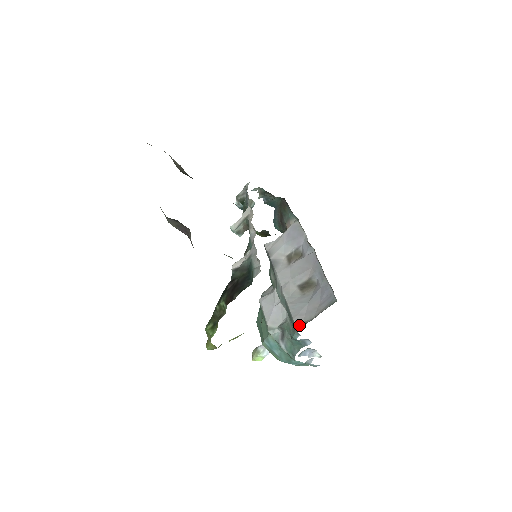
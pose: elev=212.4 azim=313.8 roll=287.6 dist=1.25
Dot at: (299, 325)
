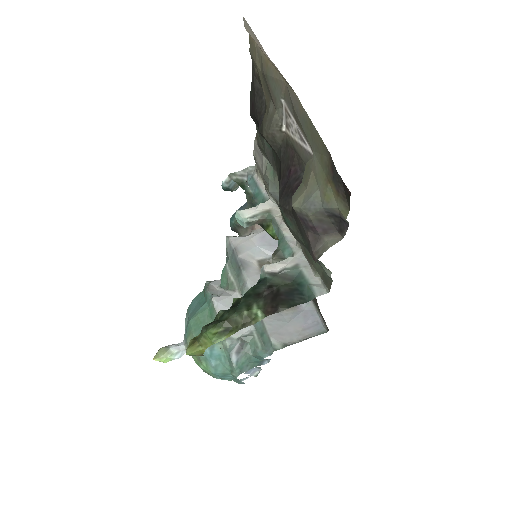
Dot at: (277, 345)
